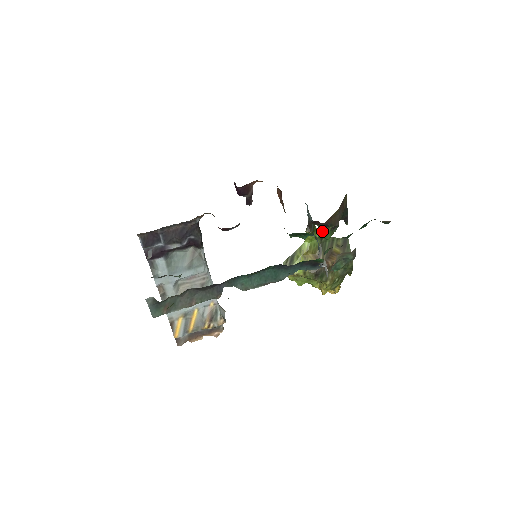
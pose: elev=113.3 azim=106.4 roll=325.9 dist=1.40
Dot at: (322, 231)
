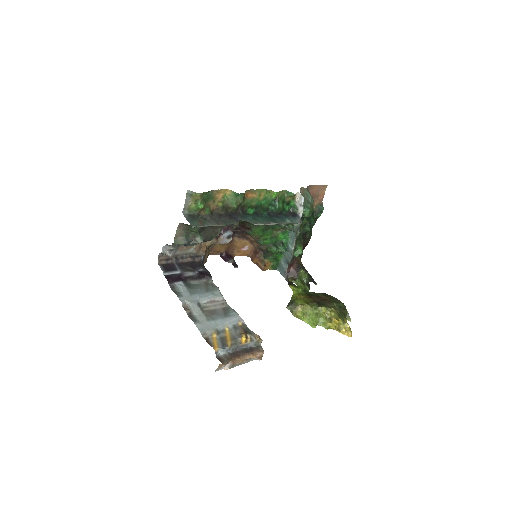
Dot at: (301, 285)
